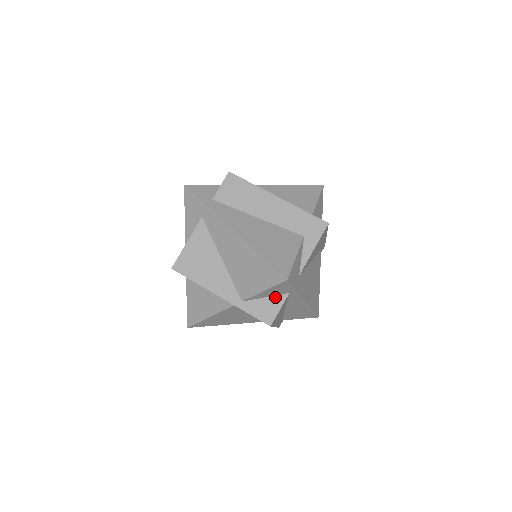
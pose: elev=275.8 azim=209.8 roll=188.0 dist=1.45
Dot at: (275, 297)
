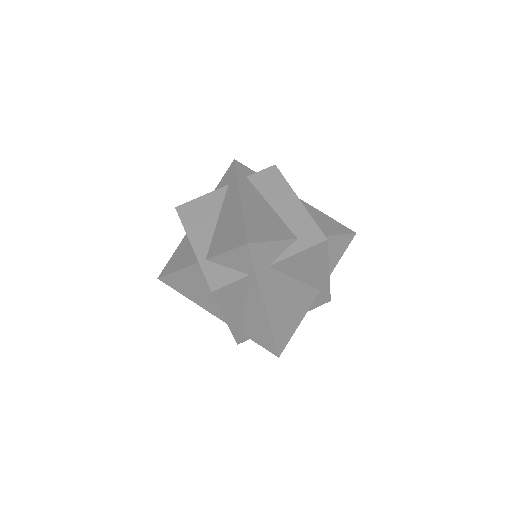
Dot at: (235, 271)
